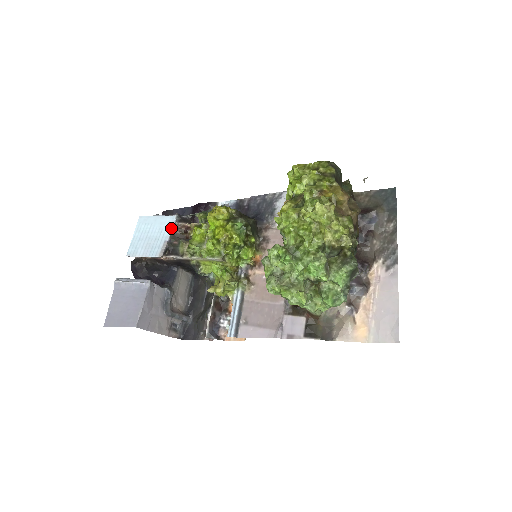
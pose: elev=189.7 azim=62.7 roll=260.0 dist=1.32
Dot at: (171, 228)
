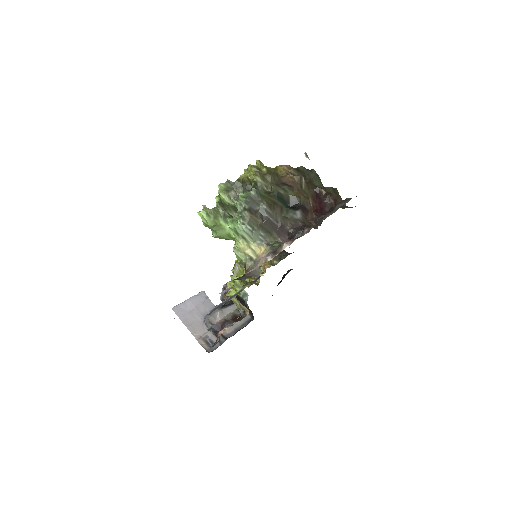
Dot at: occluded
